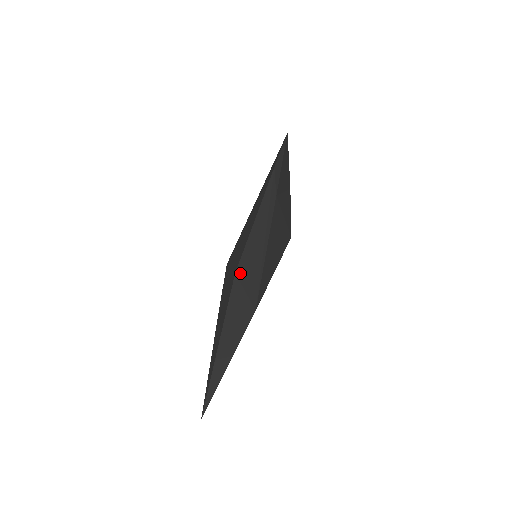
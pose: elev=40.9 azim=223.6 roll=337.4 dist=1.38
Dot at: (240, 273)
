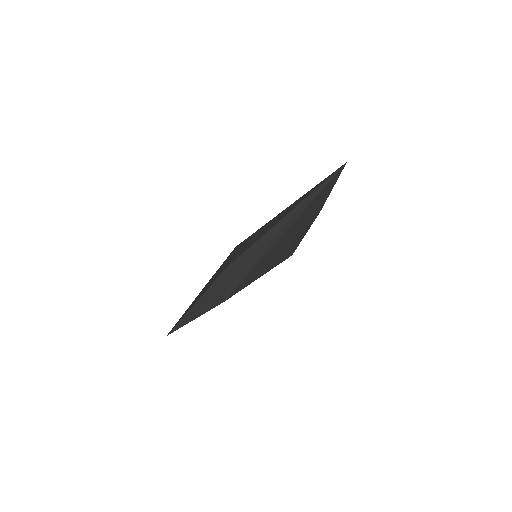
Dot at: (229, 270)
